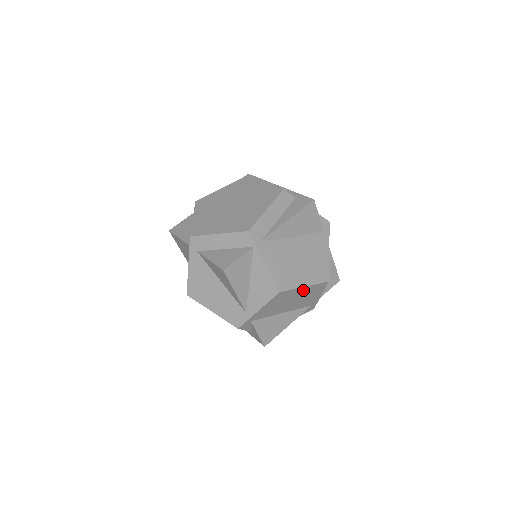
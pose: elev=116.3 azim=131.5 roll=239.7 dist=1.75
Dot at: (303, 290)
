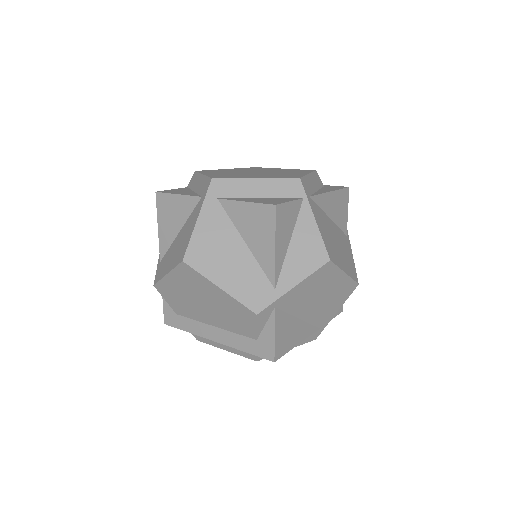
Dot at: (339, 280)
